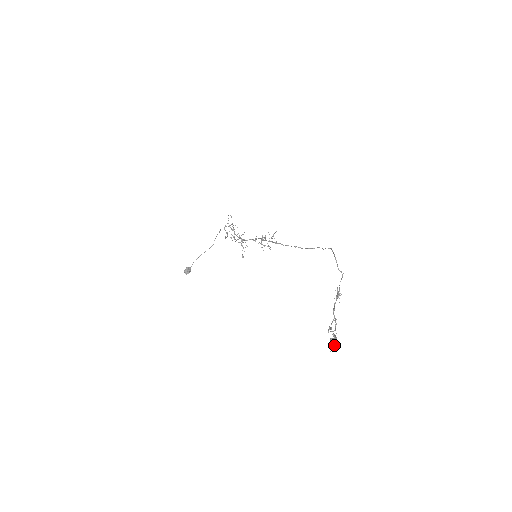
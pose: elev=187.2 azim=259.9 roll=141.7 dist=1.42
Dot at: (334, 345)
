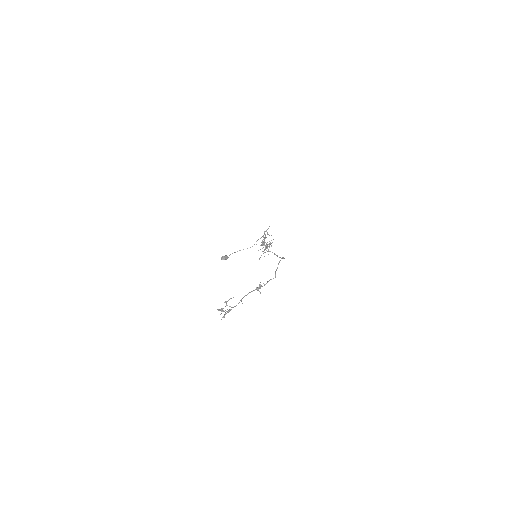
Dot at: (224, 315)
